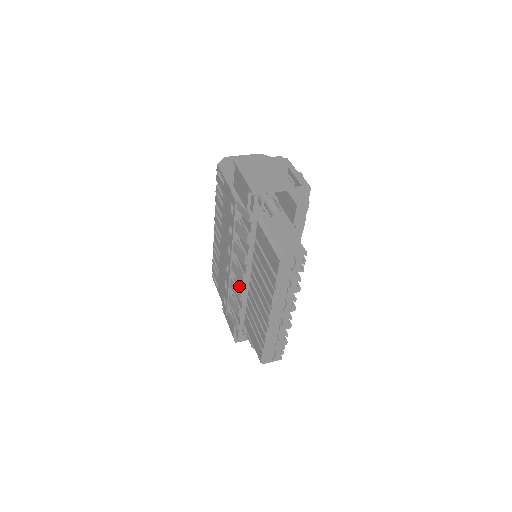
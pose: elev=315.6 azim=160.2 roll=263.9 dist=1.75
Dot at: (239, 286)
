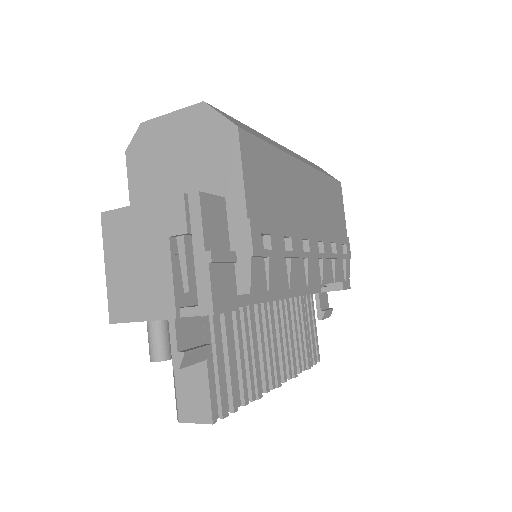
Dot at: occluded
